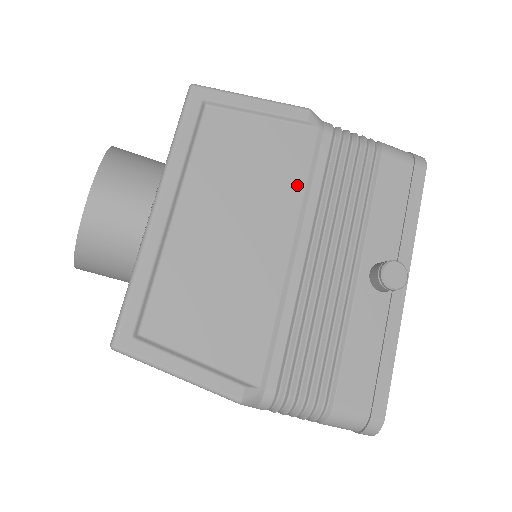
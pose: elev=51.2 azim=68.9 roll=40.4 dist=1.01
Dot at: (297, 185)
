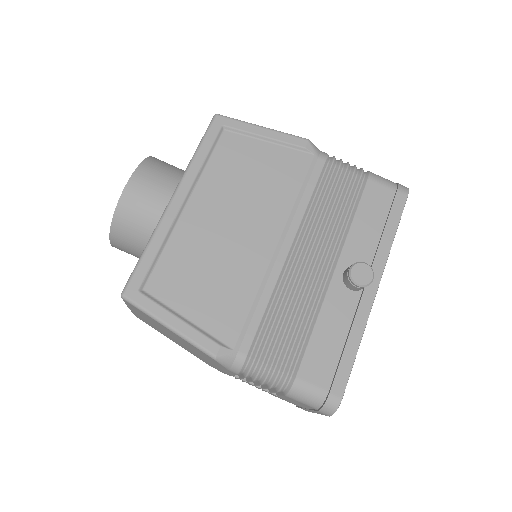
Dot at: (289, 196)
